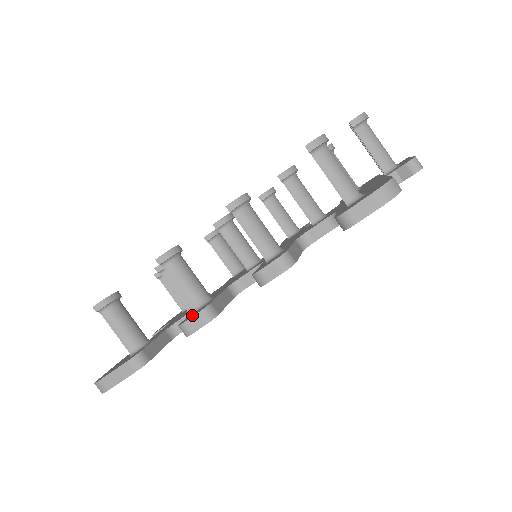
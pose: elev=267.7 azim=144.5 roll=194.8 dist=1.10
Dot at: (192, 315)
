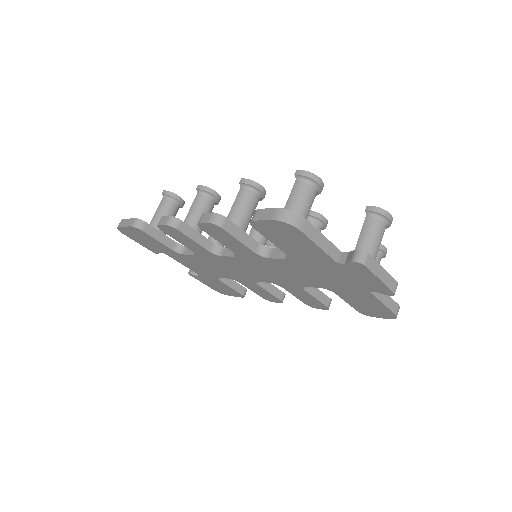
Dot at: occluded
